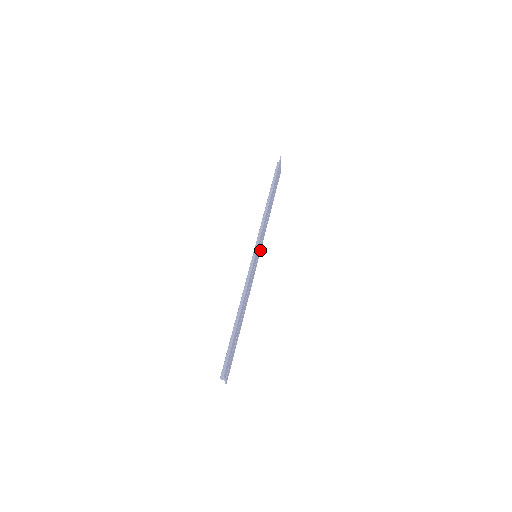
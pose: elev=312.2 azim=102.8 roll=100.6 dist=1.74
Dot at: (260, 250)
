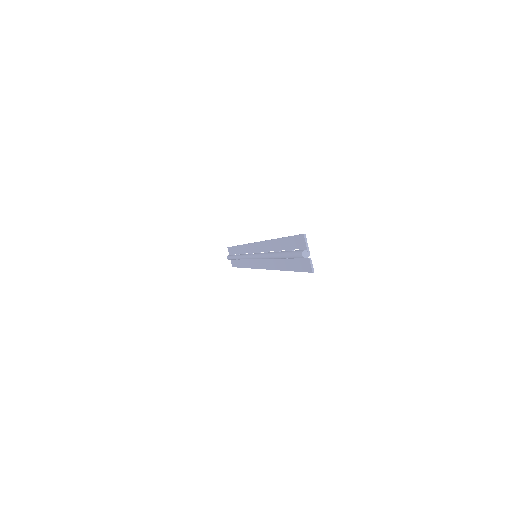
Dot at: (256, 266)
